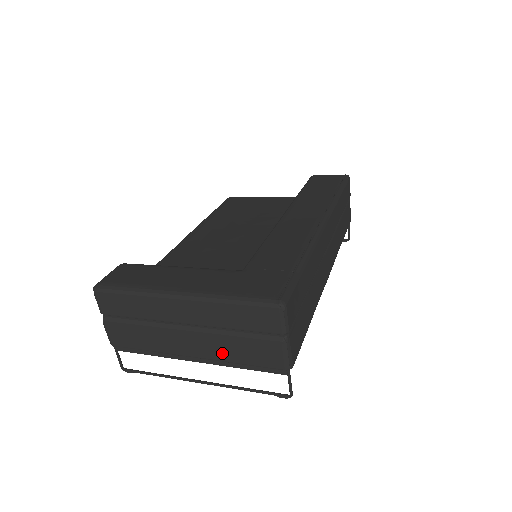
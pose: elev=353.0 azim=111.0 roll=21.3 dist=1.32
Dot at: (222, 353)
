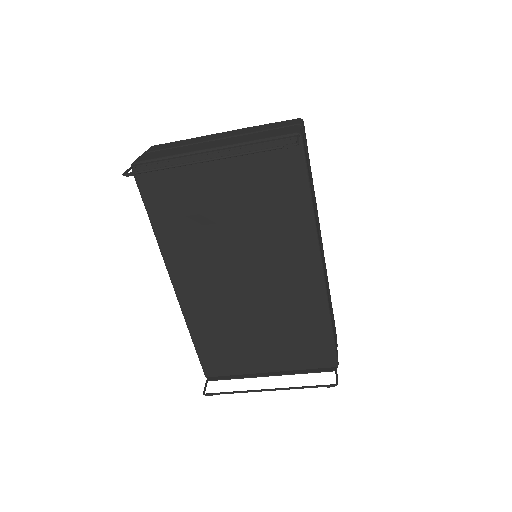
Dot at: (243, 140)
